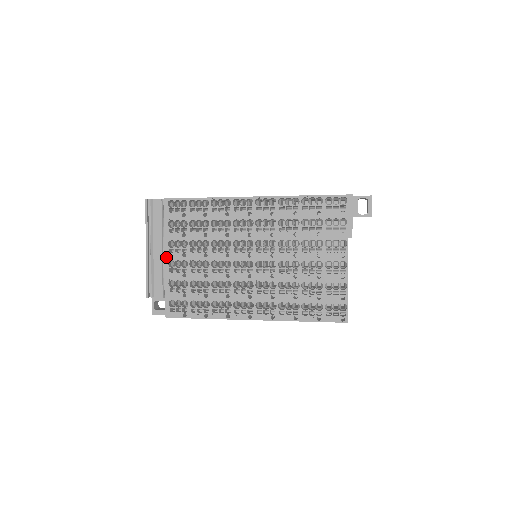
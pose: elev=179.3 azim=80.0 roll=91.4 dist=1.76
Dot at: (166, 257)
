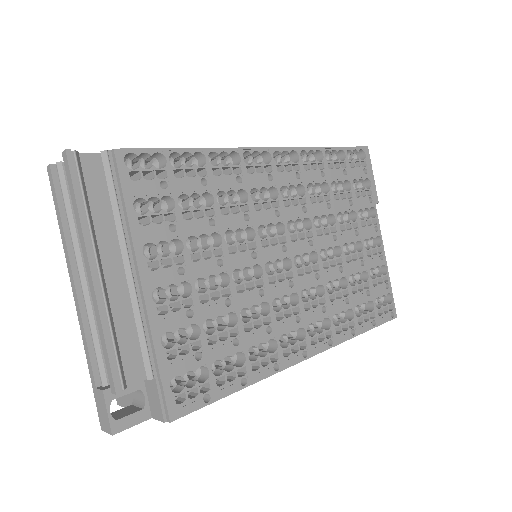
Dot at: (144, 283)
